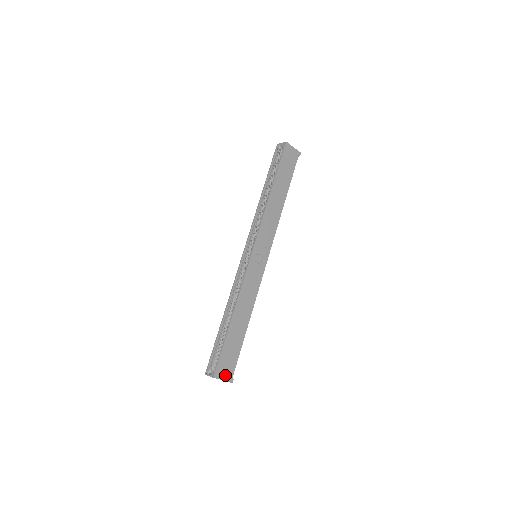
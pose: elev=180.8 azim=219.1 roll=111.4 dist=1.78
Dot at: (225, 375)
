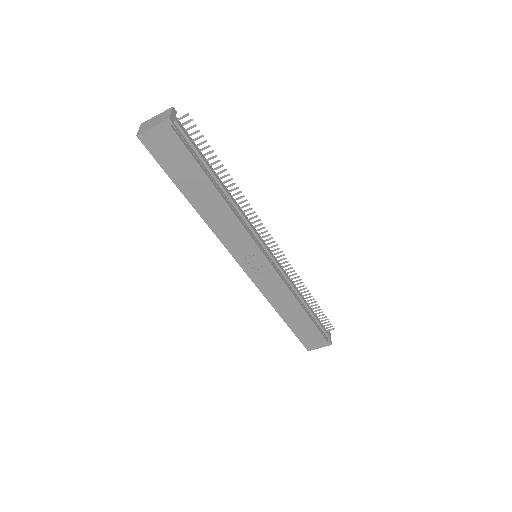
Dot at: (318, 345)
